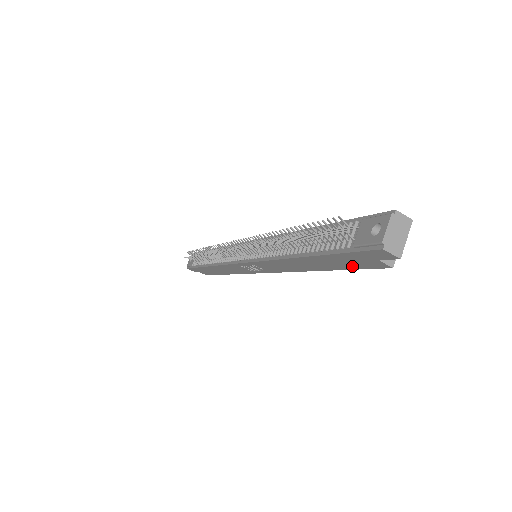
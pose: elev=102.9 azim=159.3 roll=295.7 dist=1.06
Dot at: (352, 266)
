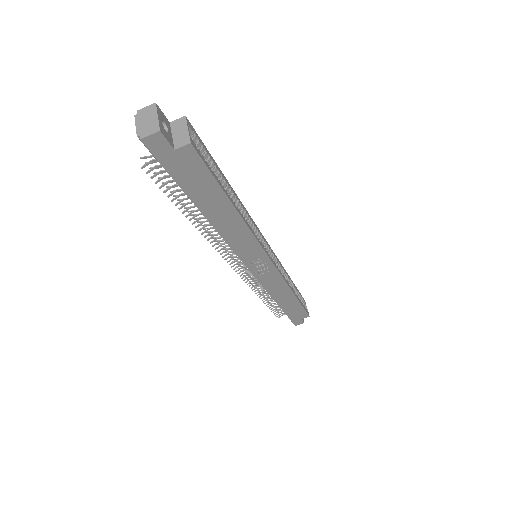
Dot at: (205, 177)
